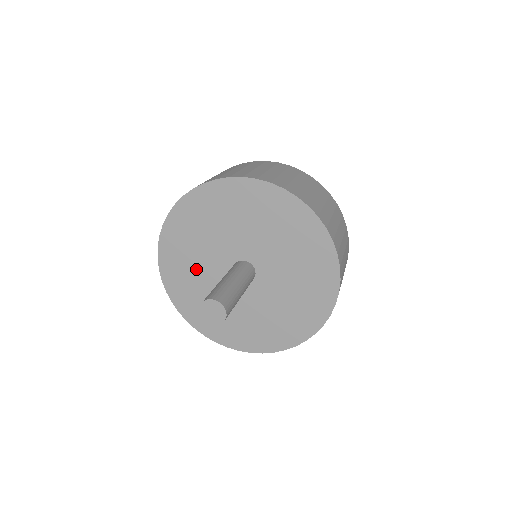
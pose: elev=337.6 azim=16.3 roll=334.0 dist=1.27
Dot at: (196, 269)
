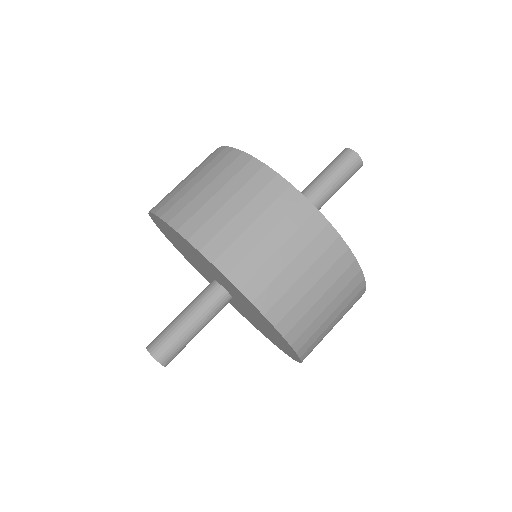
Dot at: (192, 254)
